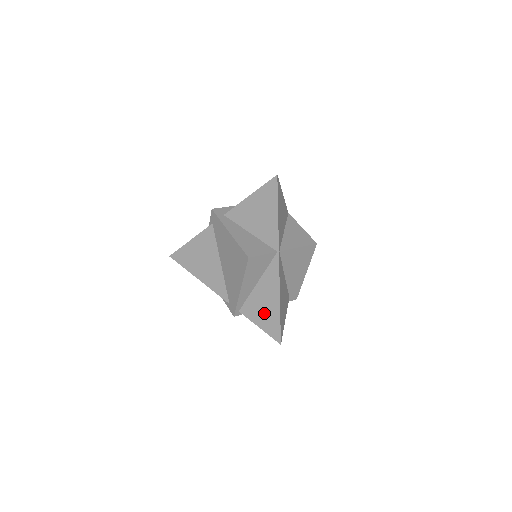
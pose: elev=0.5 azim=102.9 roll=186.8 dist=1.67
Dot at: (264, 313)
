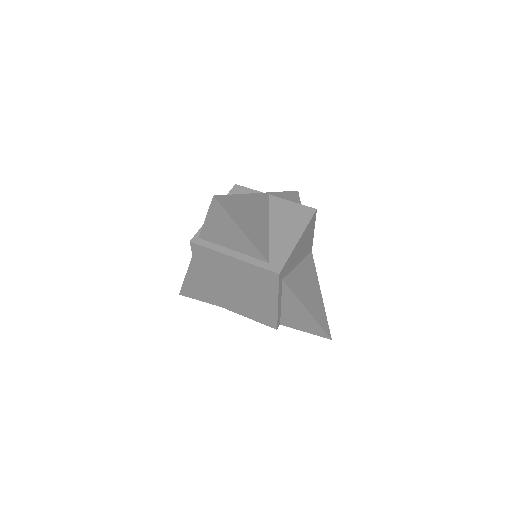
Dot at: occluded
